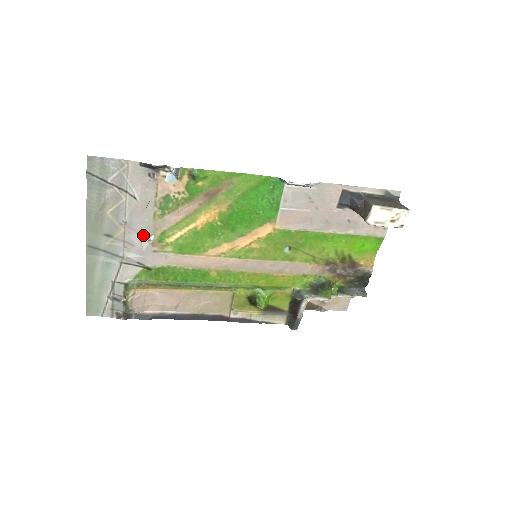
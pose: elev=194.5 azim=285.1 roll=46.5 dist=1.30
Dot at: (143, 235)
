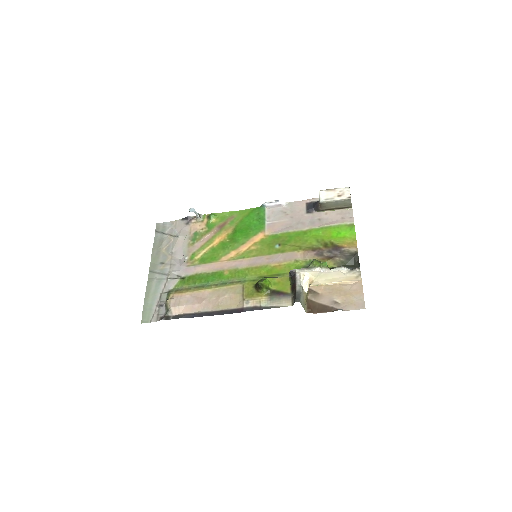
Dot at: (182, 259)
